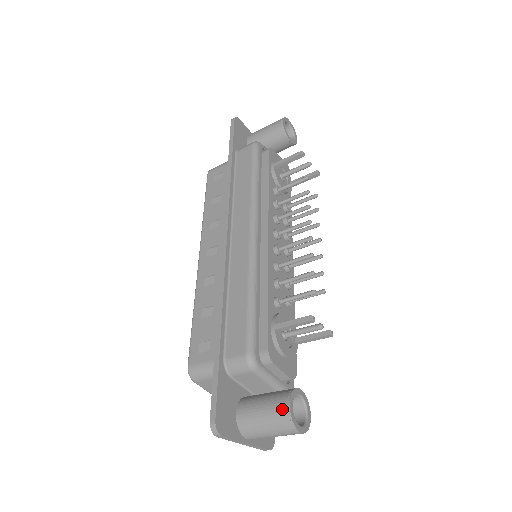
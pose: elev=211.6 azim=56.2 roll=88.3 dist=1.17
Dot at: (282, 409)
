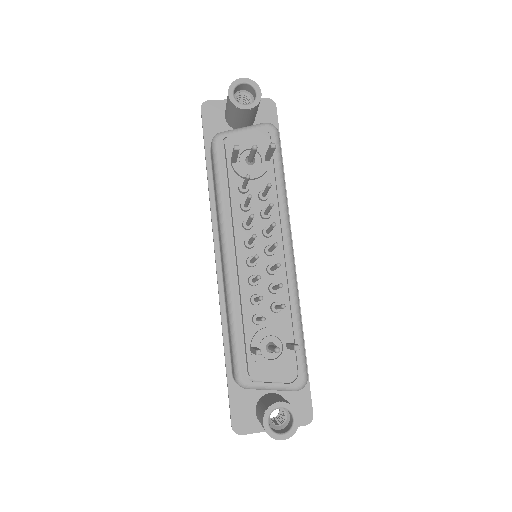
Dot at: (262, 424)
